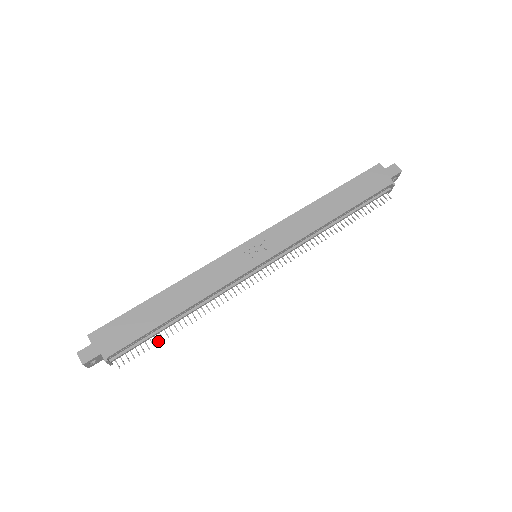
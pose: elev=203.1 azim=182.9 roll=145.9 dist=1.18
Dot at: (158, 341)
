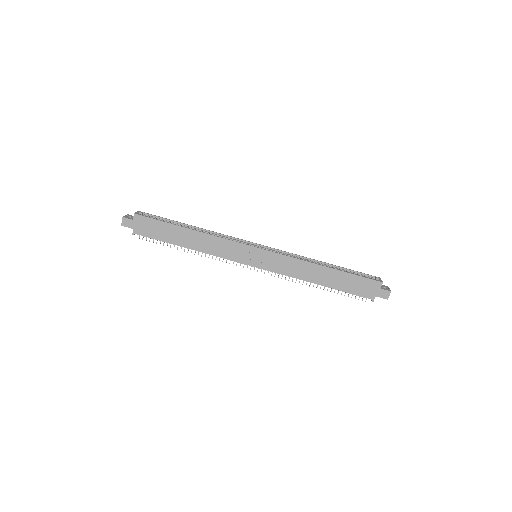
Dot at: (167, 245)
